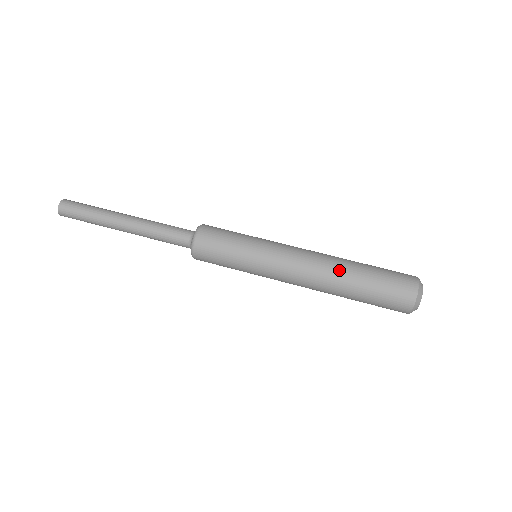
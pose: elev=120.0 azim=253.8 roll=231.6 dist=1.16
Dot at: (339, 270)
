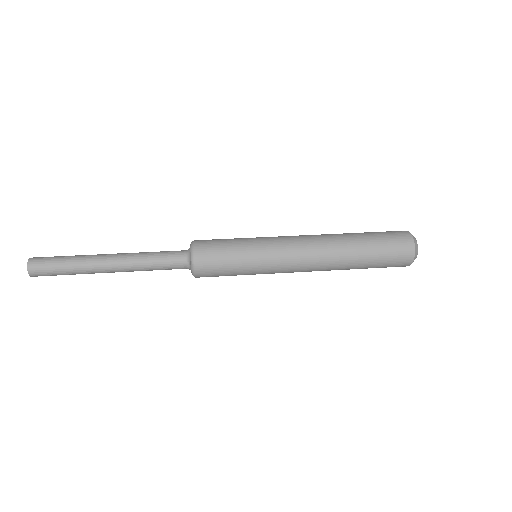
Dot at: (342, 249)
